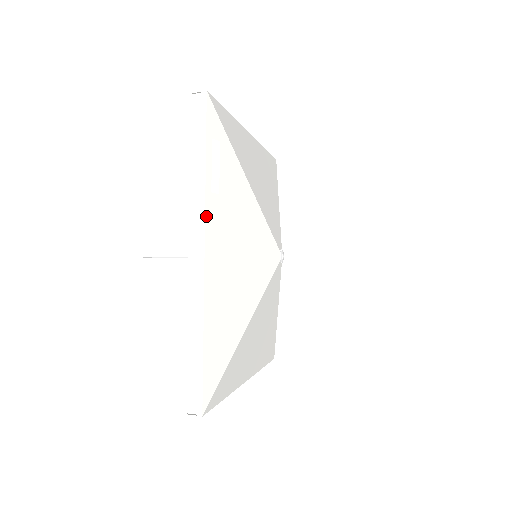
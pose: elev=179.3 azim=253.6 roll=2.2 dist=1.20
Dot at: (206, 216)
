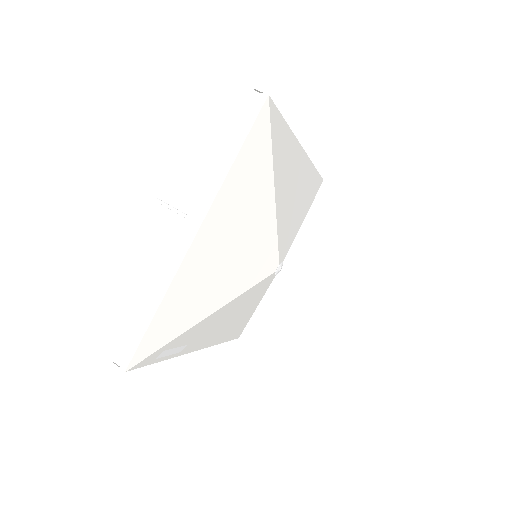
Dot at: (185, 353)
